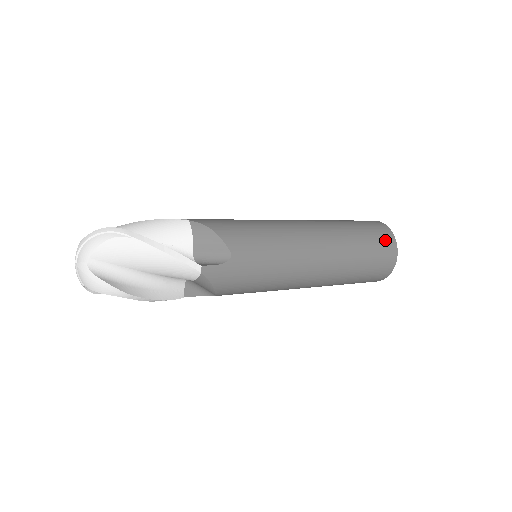
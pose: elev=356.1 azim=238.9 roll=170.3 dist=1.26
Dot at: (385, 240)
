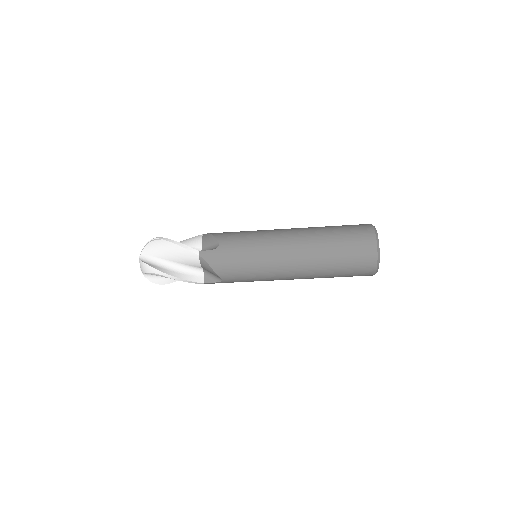
Dot at: (362, 231)
